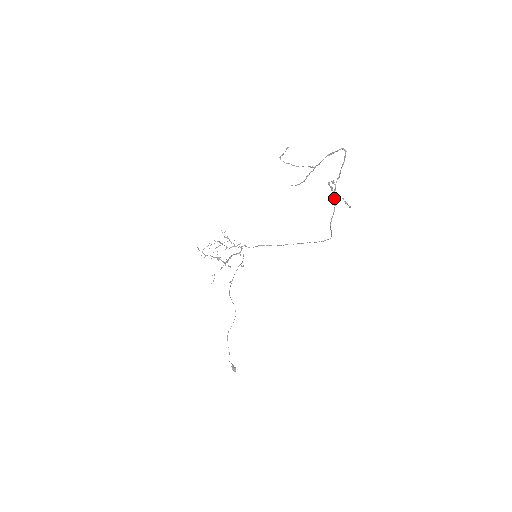
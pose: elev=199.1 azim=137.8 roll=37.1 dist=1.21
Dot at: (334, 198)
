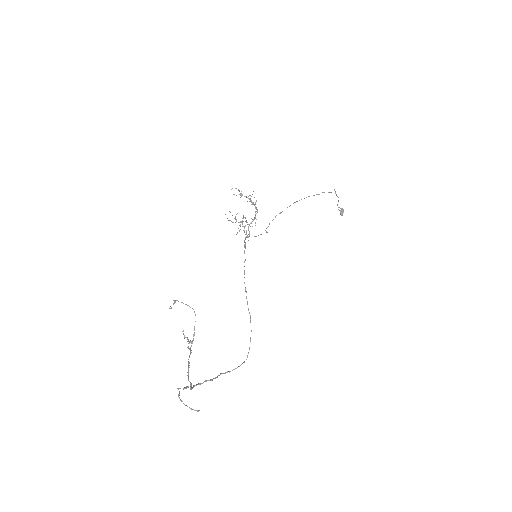
Dot at: occluded
